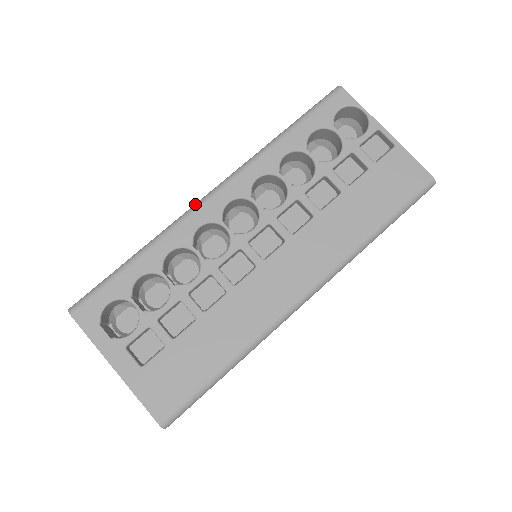
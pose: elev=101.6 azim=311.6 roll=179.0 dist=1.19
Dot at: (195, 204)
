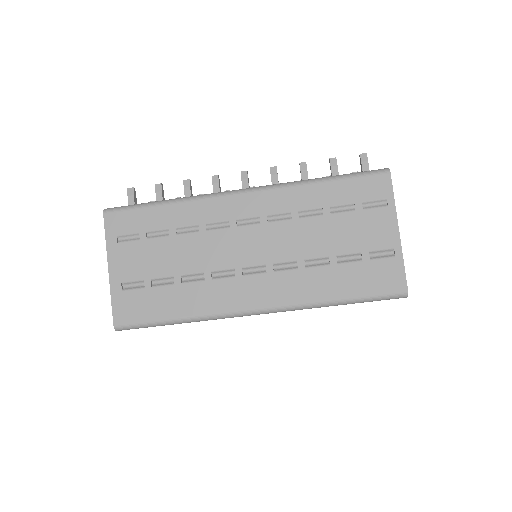
Dot at: (240, 314)
